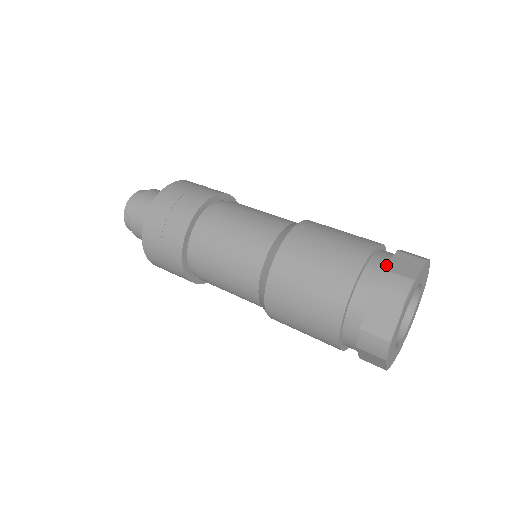
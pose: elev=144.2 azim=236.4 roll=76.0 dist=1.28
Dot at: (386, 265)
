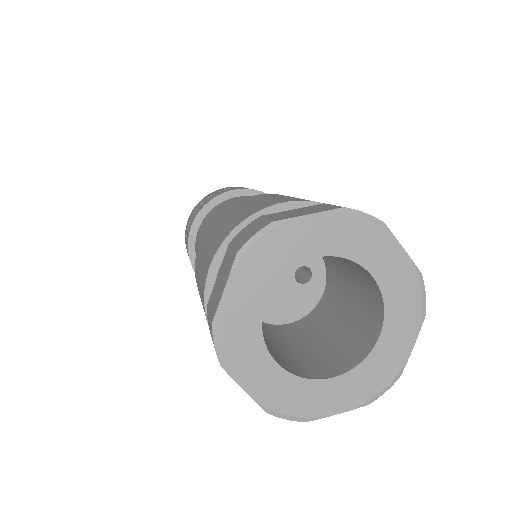
Dot at: occluded
